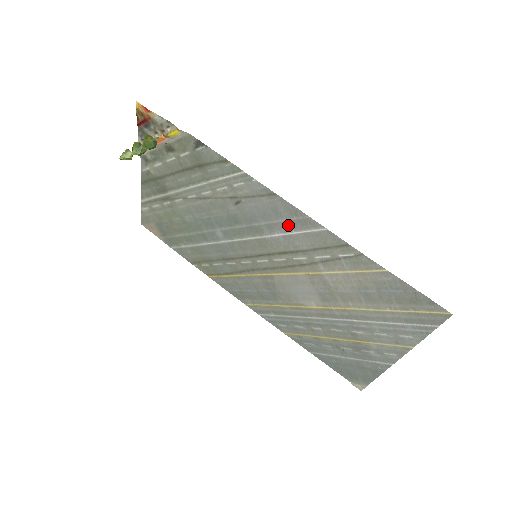
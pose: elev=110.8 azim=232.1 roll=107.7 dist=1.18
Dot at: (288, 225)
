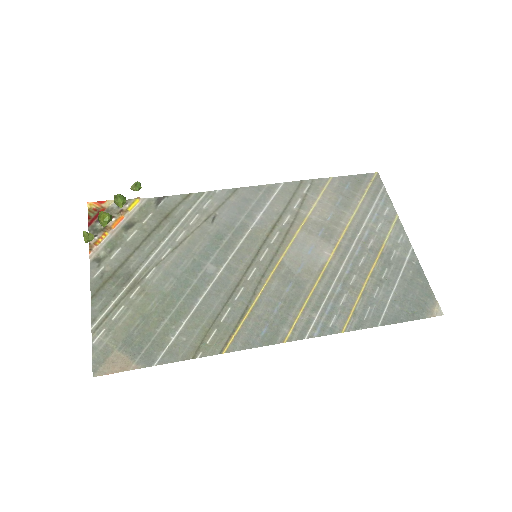
Dot at: (260, 202)
